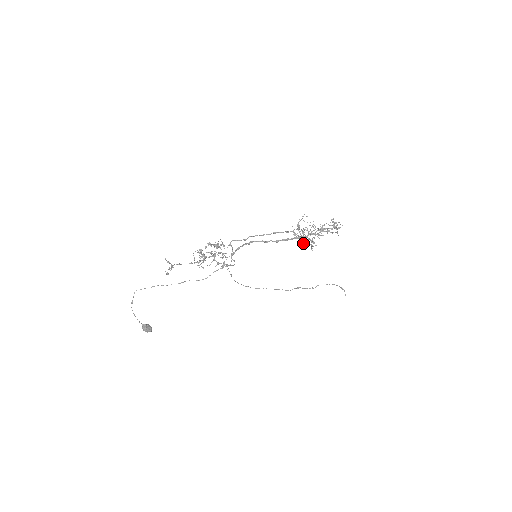
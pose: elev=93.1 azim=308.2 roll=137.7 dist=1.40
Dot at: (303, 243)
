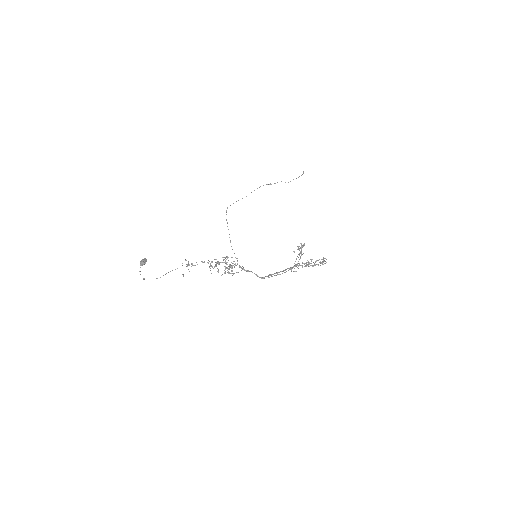
Dot at: occluded
